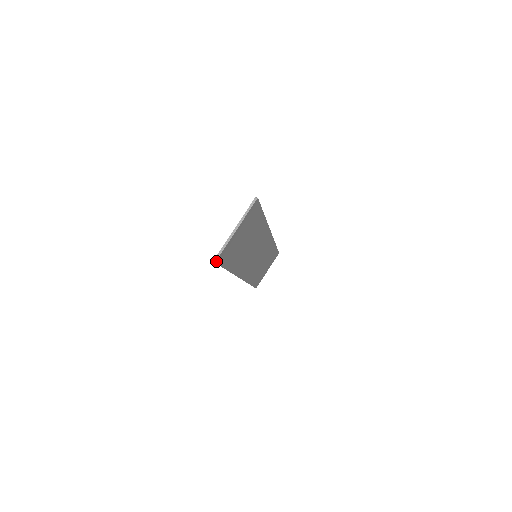
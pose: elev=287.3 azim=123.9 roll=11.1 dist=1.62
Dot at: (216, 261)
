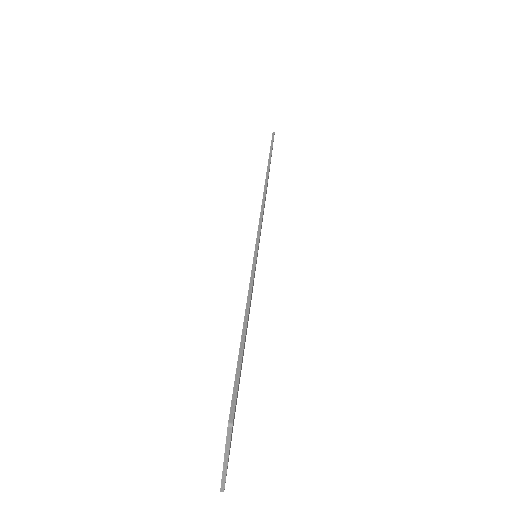
Dot at: (224, 488)
